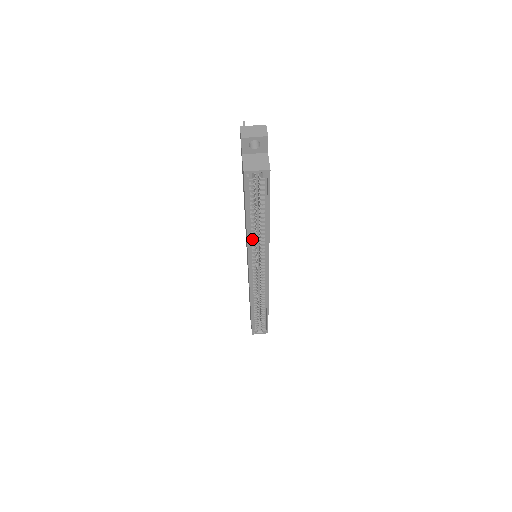
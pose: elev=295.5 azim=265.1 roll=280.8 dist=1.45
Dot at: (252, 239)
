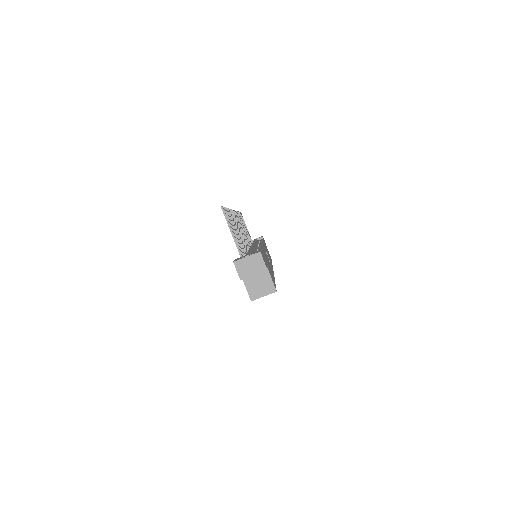
Dot at: occluded
